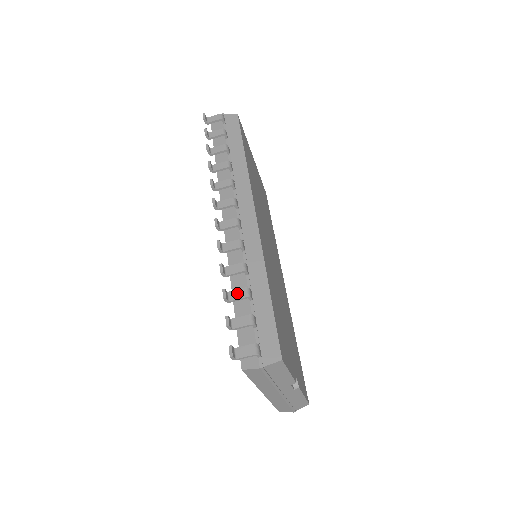
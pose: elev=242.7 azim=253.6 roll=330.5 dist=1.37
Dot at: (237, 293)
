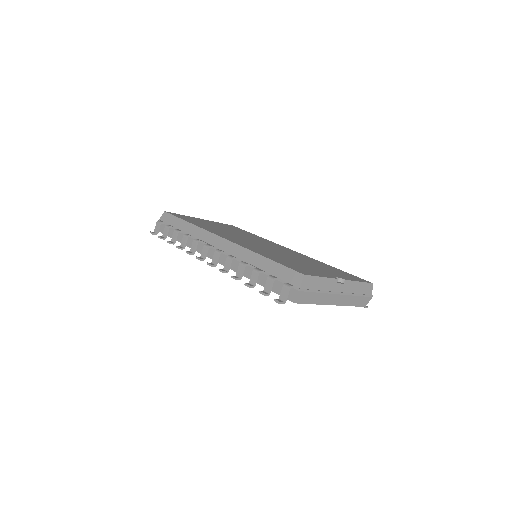
Dot at: (253, 278)
